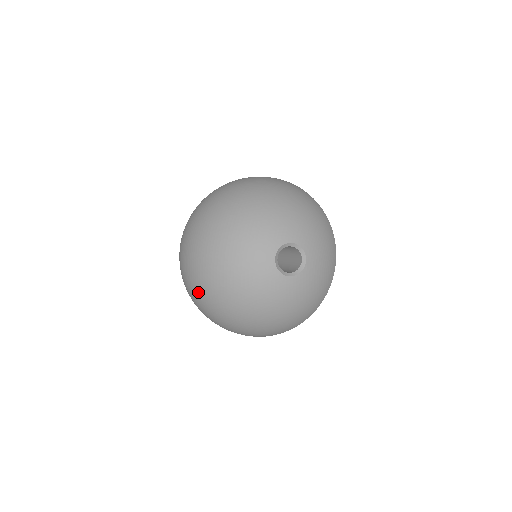
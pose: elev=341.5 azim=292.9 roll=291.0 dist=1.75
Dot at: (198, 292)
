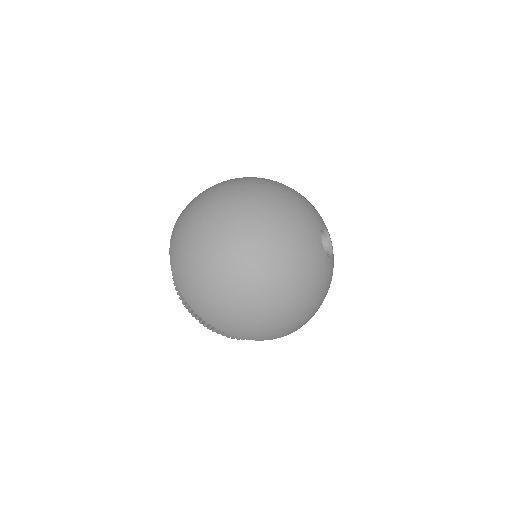
Dot at: (242, 274)
